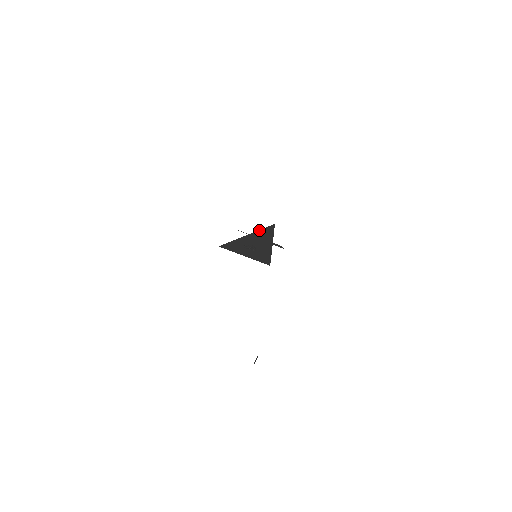
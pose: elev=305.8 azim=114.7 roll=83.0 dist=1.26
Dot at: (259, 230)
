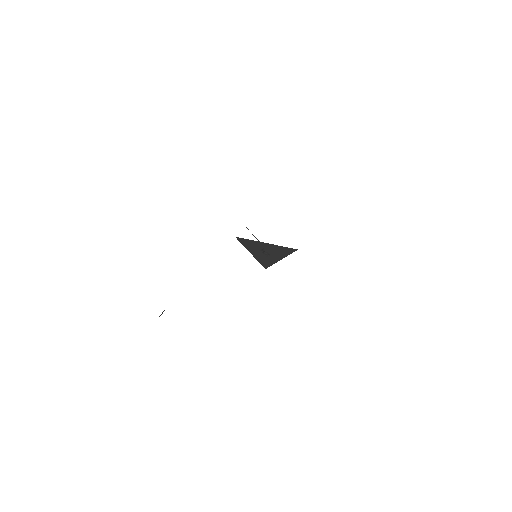
Dot at: (281, 246)
